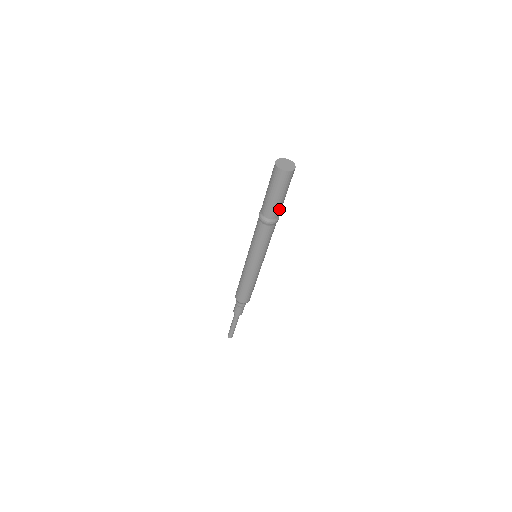
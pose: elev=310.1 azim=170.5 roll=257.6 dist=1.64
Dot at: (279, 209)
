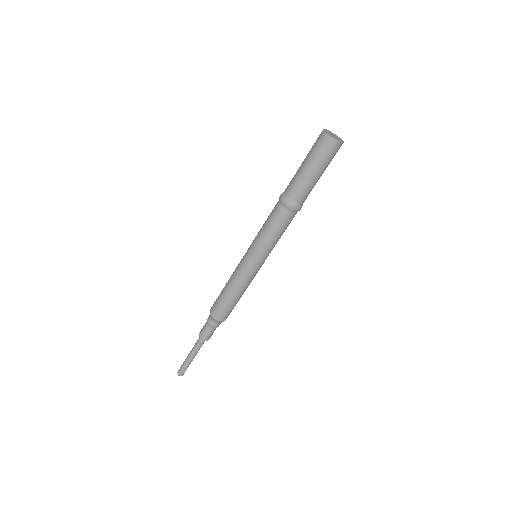
Dot at: (300, 188)
